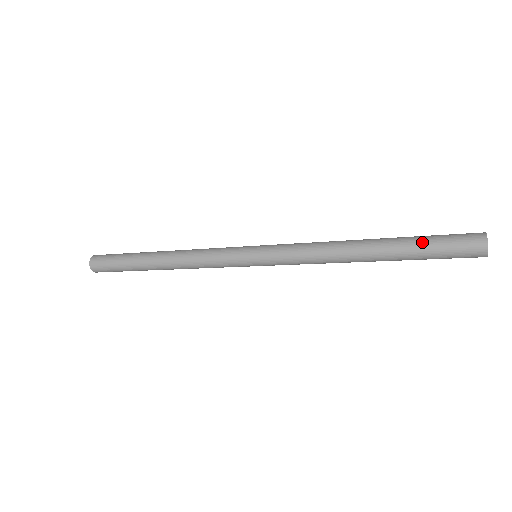
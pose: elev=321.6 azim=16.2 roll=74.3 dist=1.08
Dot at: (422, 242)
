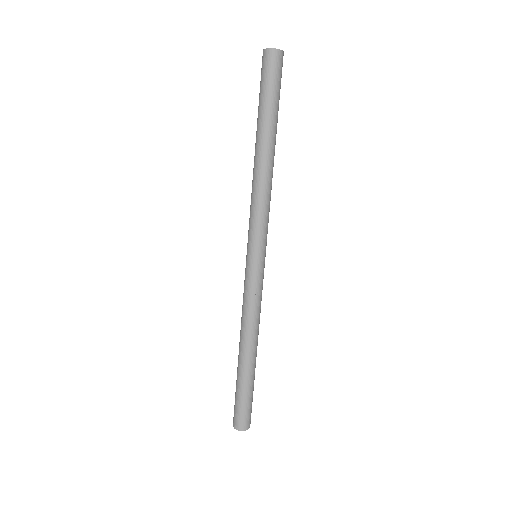
Dot at: occluded
